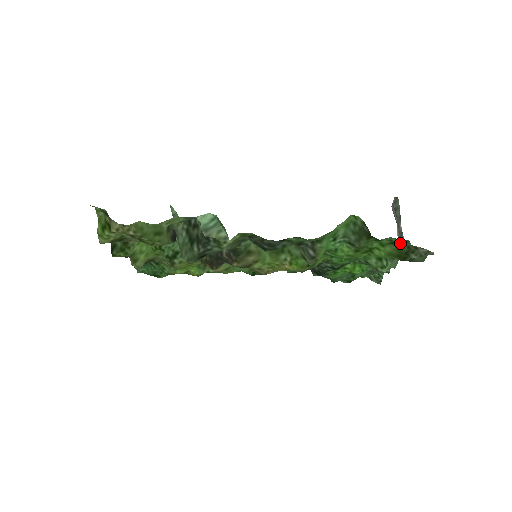
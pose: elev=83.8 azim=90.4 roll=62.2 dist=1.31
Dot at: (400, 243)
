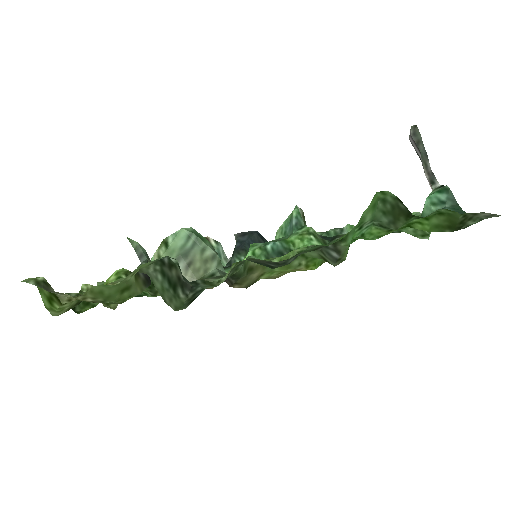
Dot at: (452, 213)
